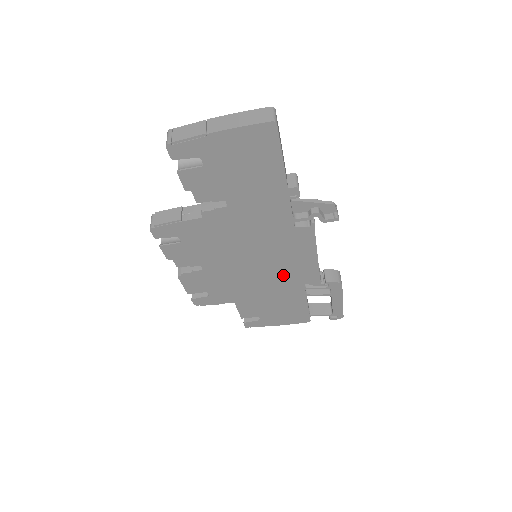
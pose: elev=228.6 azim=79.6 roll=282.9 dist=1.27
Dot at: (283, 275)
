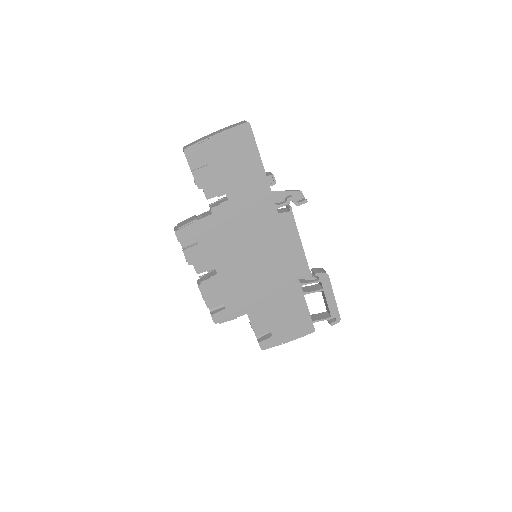
Dot at: (280, 271)
